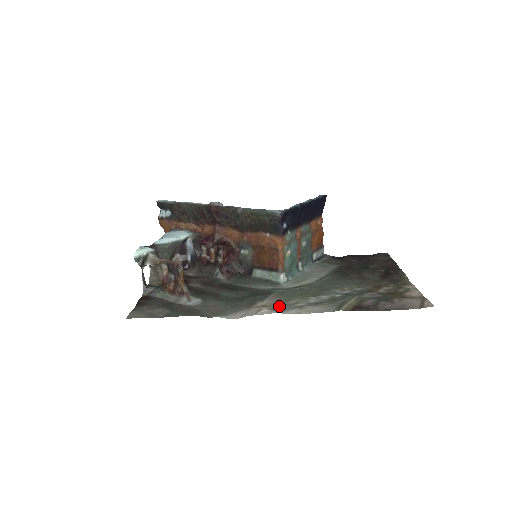
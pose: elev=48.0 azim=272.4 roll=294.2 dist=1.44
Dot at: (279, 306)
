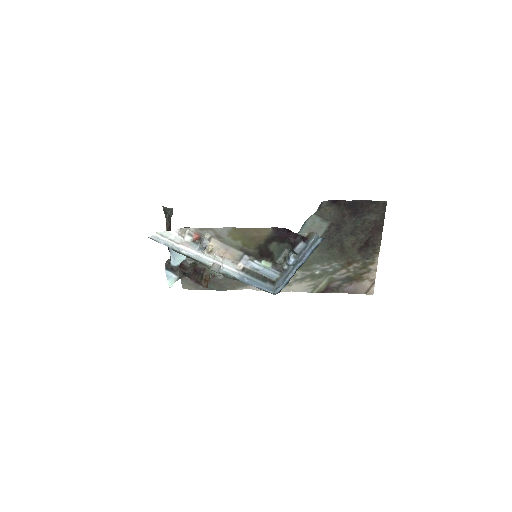
Dot at: occluded
